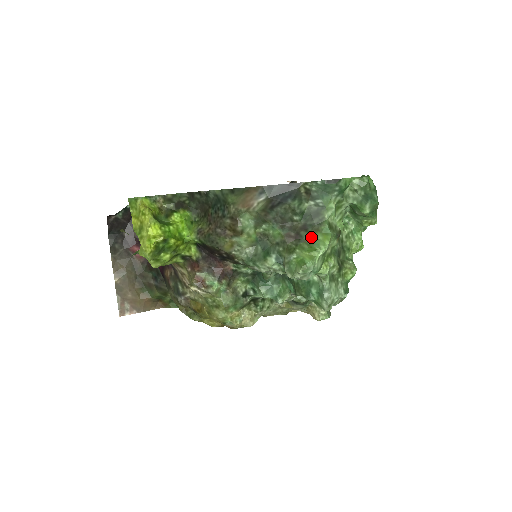
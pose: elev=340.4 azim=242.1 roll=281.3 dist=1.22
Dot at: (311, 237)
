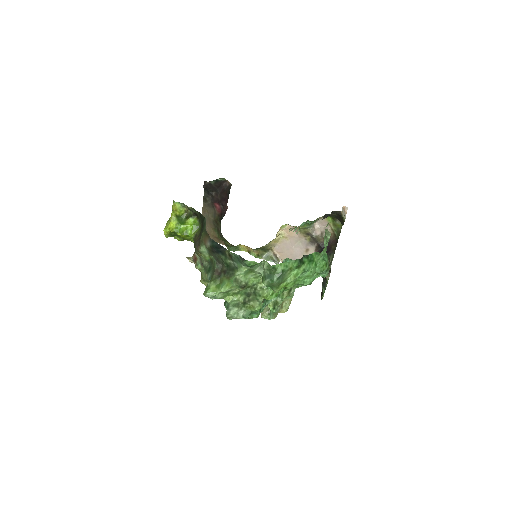
Dot at: (223, 279)
